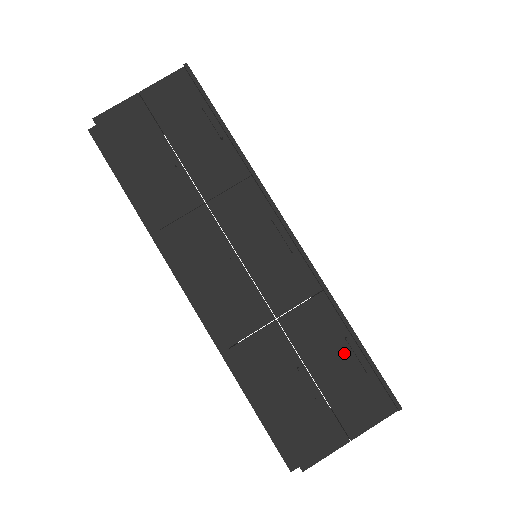
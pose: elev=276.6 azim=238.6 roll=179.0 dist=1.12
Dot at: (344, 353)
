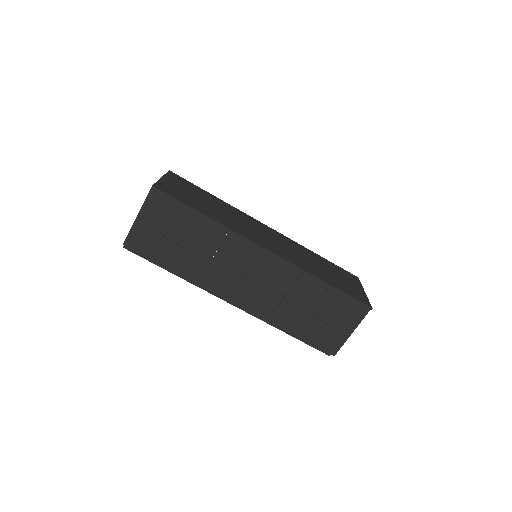
Dot at: (329, 296)
